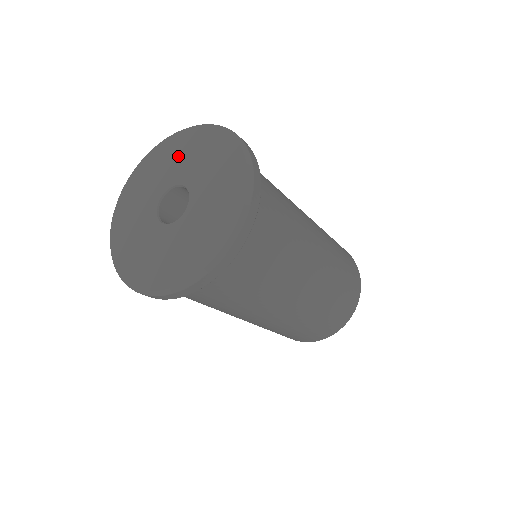
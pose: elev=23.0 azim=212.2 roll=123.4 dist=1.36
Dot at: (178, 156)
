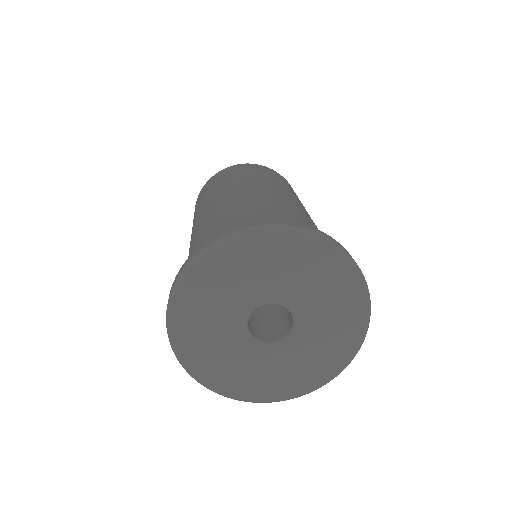
Dot at: (291, 269)
